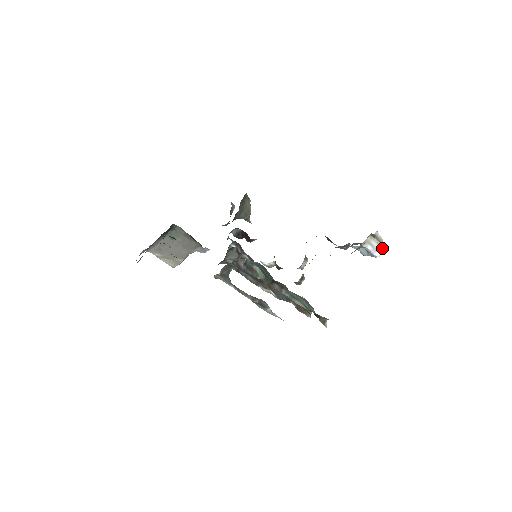
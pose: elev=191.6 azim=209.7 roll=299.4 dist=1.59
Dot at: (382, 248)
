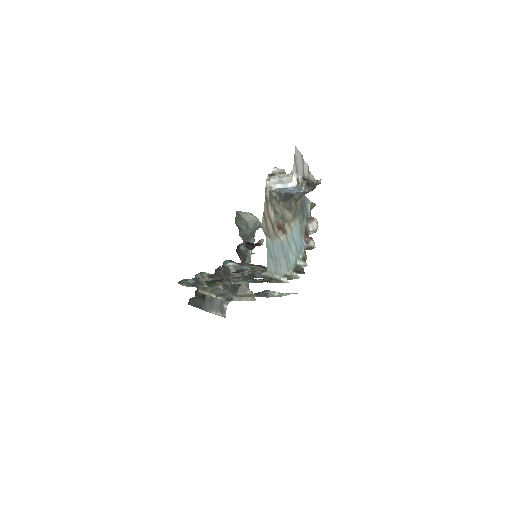
Dot at: (288, 177)
